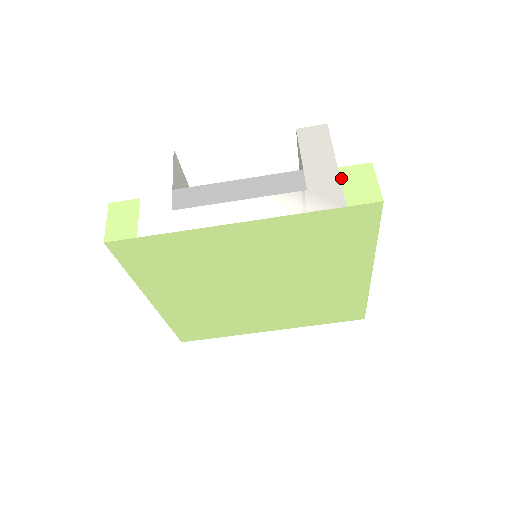
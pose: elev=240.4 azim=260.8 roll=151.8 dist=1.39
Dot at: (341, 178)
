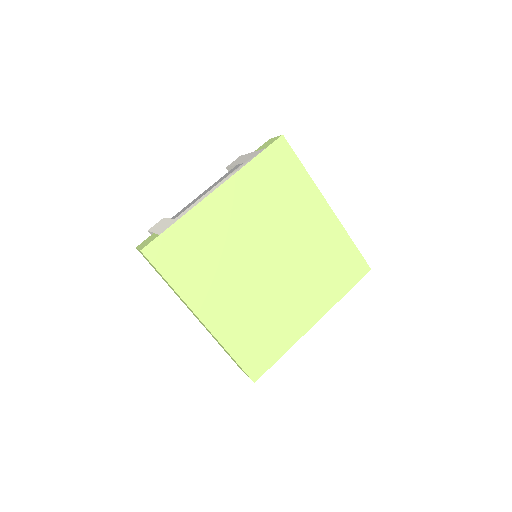
Dot at: (258, 150)
